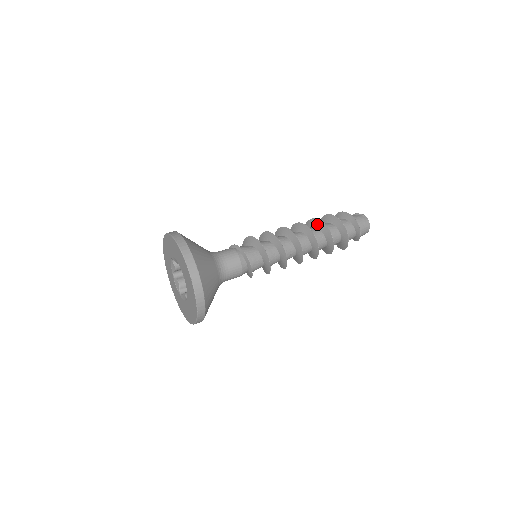
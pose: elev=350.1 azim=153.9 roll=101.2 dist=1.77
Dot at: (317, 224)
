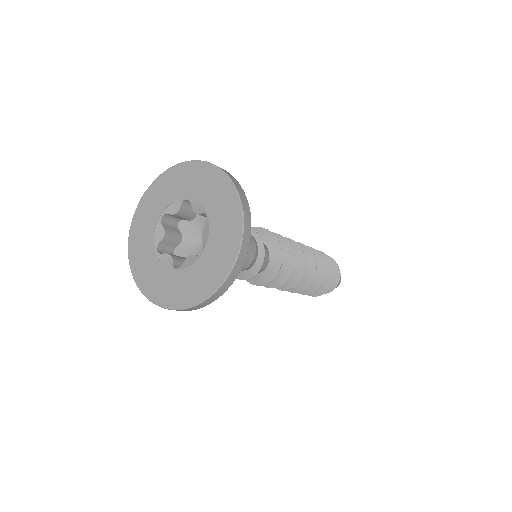
Dot at: (315, 257)
